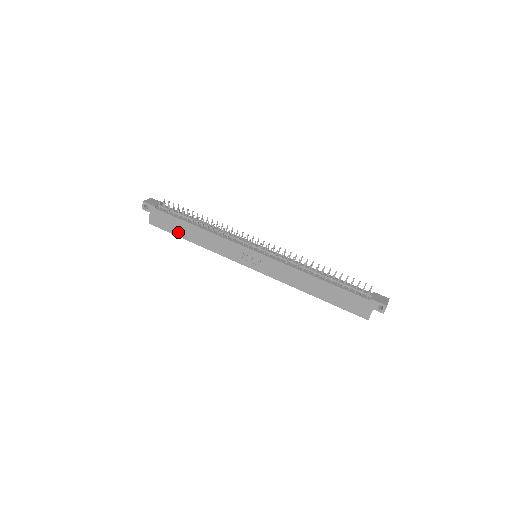
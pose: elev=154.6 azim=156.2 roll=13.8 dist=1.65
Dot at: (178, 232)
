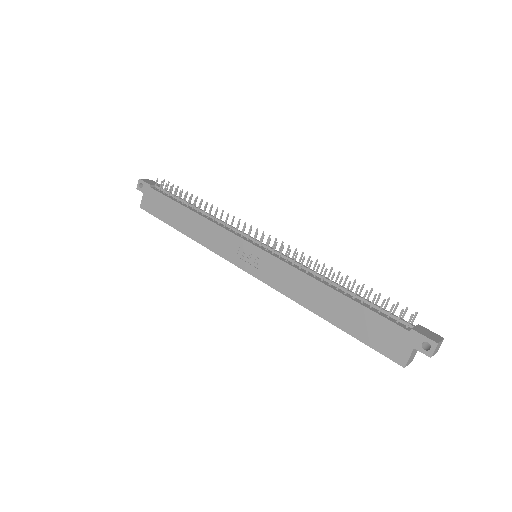
Dot at: (169, 218)
